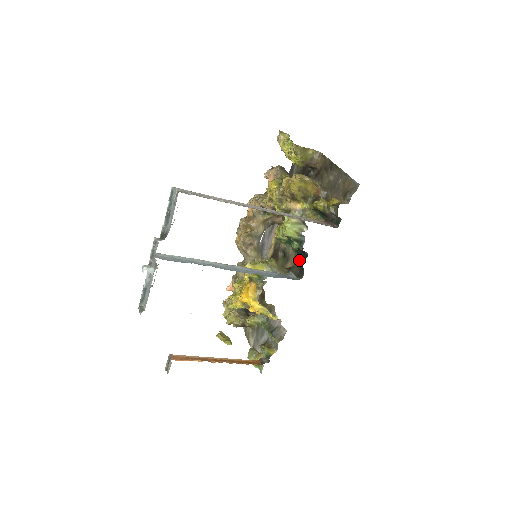
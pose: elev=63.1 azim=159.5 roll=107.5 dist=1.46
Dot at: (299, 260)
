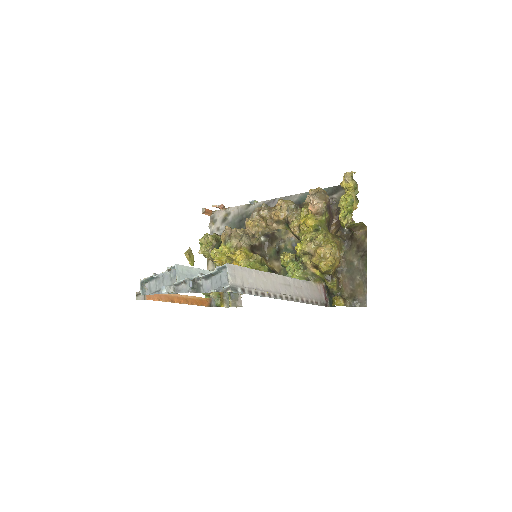
Dot at: occluded
